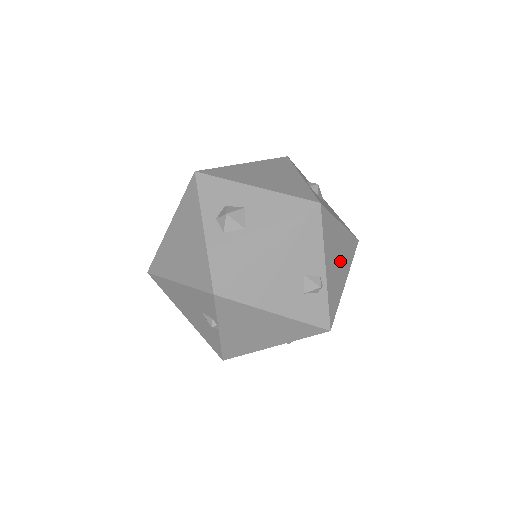
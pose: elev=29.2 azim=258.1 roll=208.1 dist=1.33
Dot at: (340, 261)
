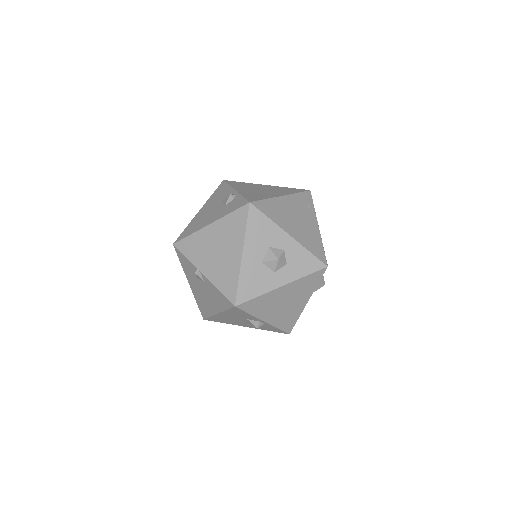
Dot at: (266, 191)
